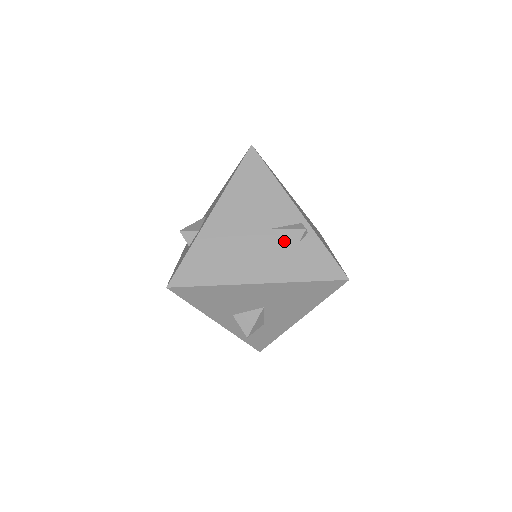
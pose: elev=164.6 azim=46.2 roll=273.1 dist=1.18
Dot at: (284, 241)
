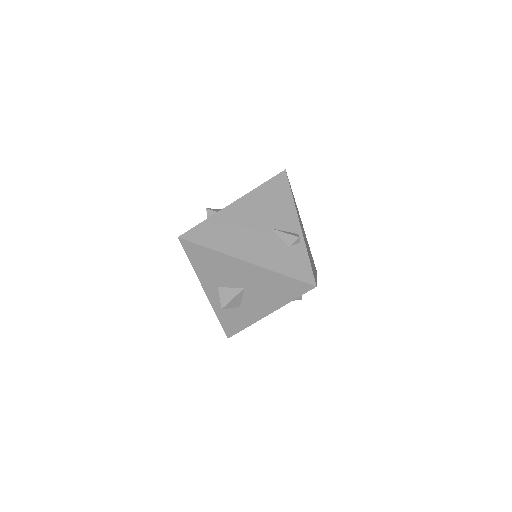
Dot at: (279, 241)
